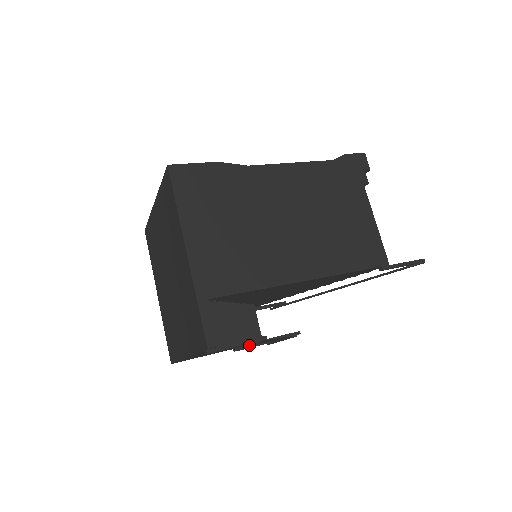
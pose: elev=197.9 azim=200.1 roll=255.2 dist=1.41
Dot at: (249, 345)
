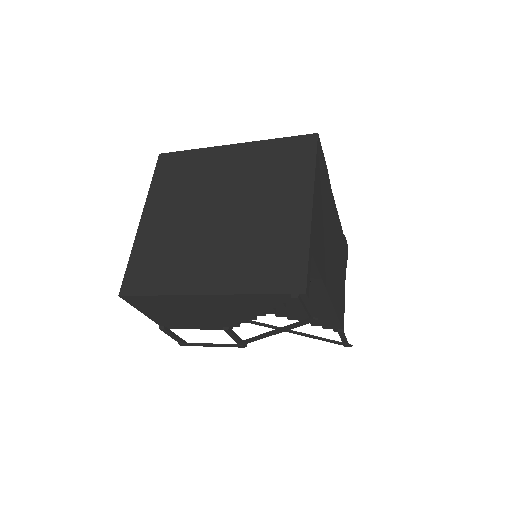
Dot at: (173, 332)
